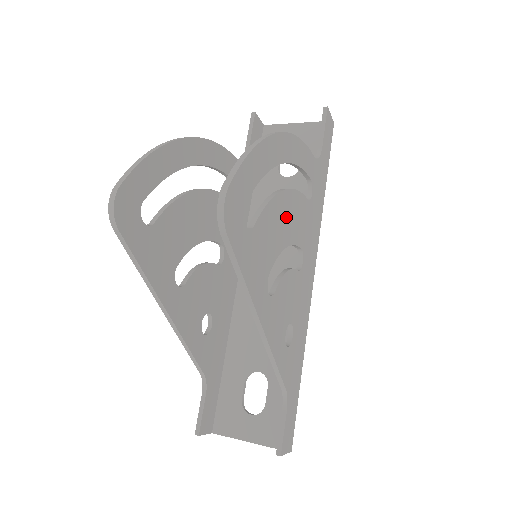
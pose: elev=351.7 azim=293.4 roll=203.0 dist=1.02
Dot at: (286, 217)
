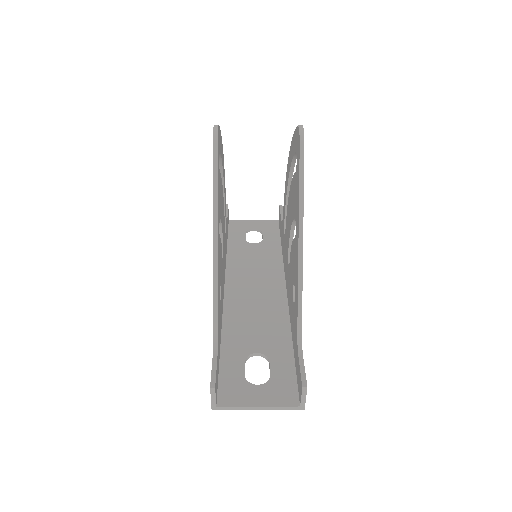
Dot at: occluded
